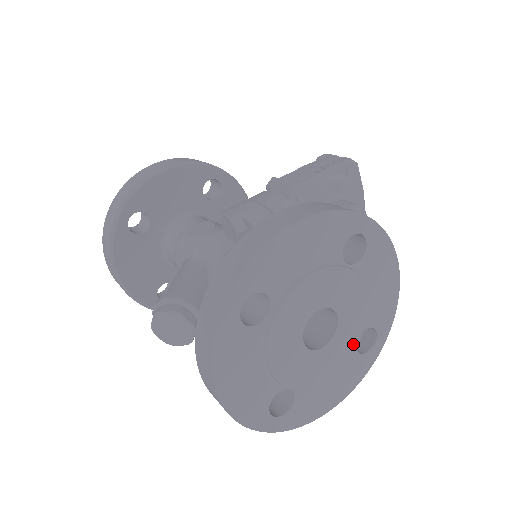
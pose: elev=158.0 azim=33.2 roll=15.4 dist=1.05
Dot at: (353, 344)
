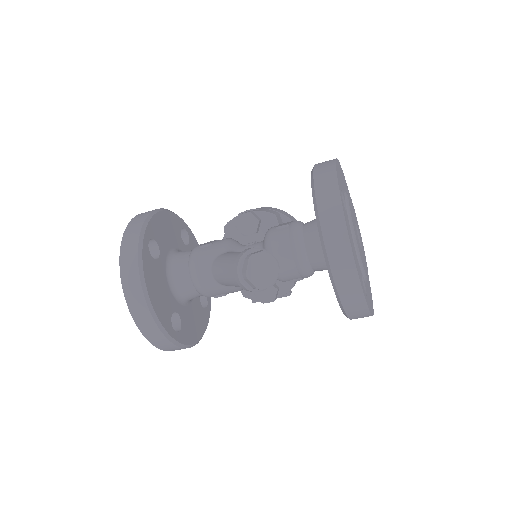
Dot at: occluded
